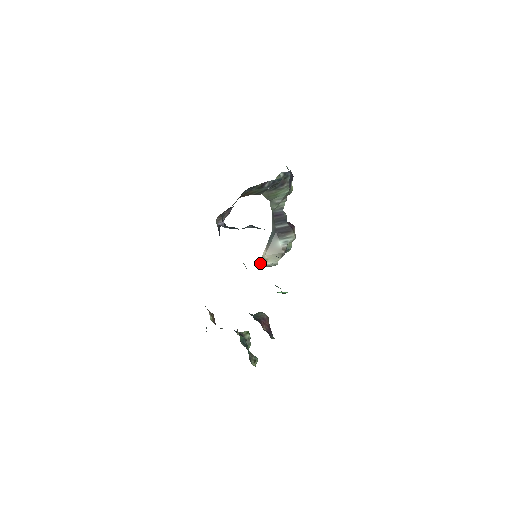
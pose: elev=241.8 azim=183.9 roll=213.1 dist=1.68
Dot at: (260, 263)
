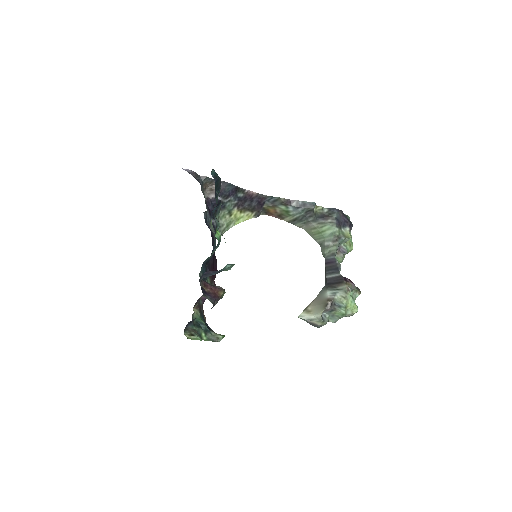
Dot at: (301, 314)
